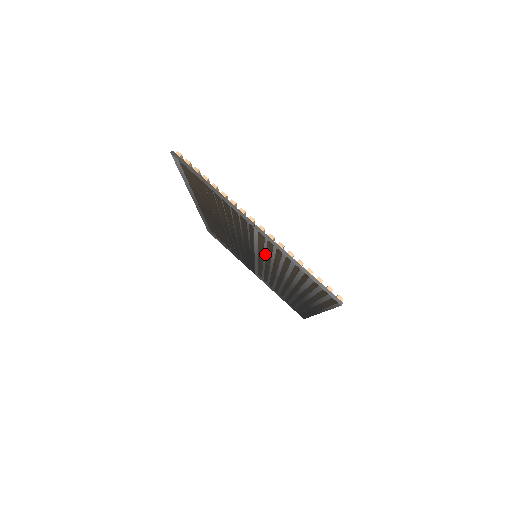
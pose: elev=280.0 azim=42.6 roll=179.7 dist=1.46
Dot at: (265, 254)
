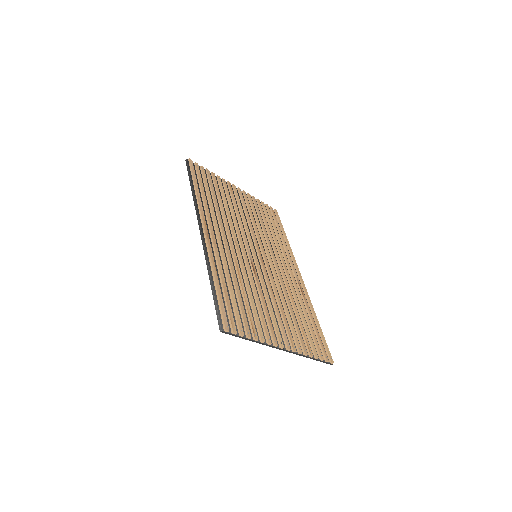
Dot at: occluded
